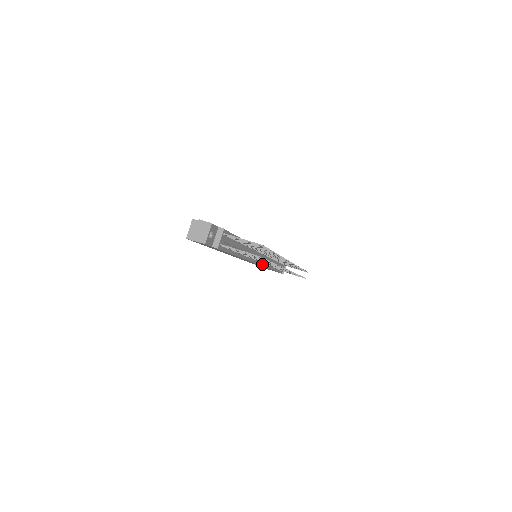
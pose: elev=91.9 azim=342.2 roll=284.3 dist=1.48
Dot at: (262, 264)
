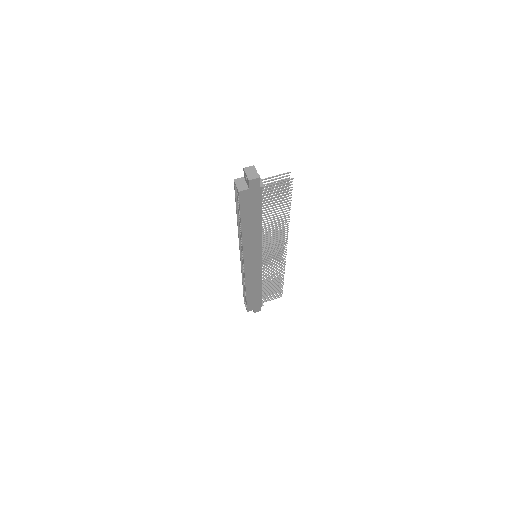
Dot at: (261, 265)
